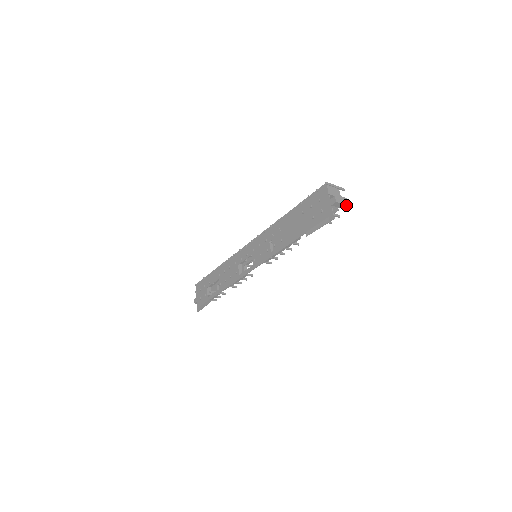
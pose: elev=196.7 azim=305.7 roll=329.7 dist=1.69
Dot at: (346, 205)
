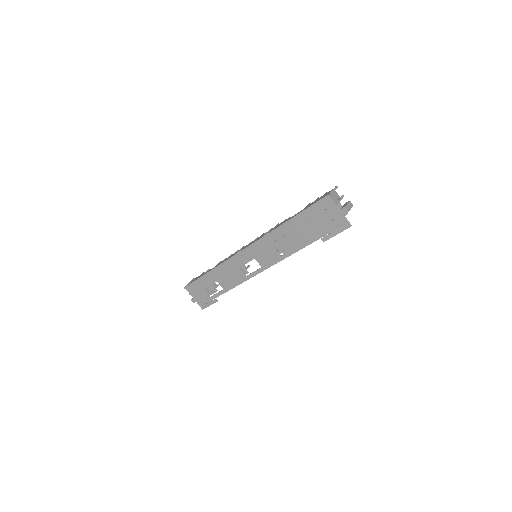
Dot at: occluded
